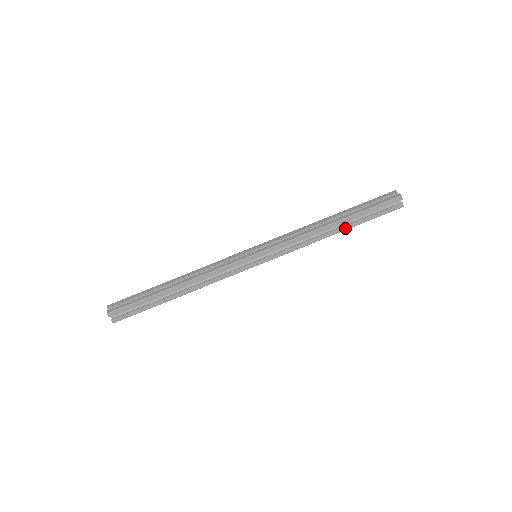
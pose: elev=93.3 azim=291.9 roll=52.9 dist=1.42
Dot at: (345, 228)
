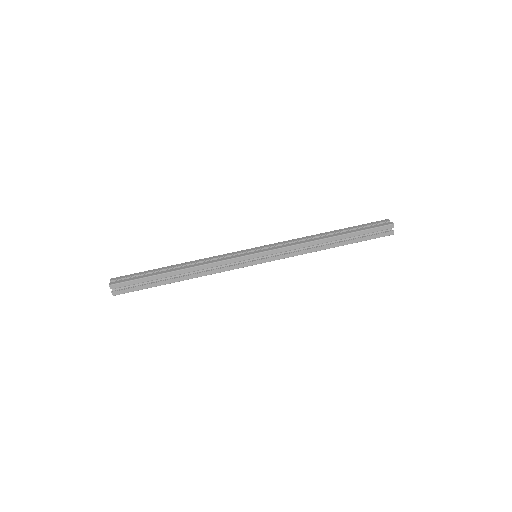
Dot at: (340, 244)
